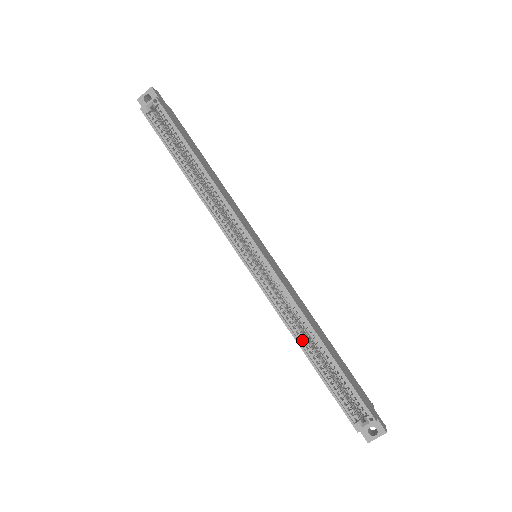
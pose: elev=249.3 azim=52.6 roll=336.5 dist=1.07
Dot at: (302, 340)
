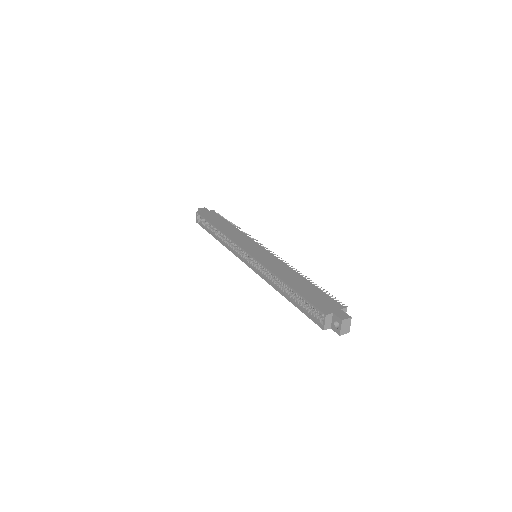
Dot at: (280, 289)
